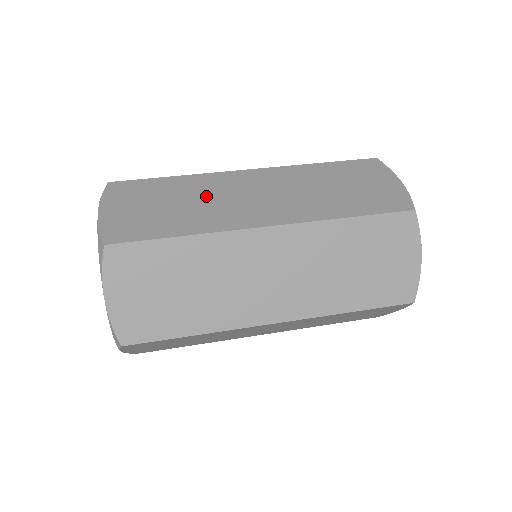
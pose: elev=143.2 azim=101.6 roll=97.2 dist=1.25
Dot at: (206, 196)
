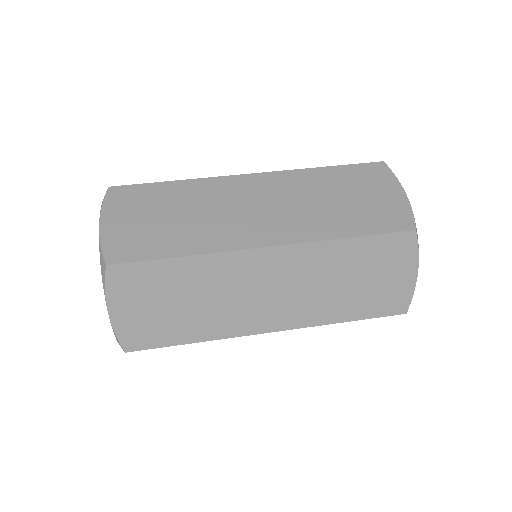
Dot at: (207, 207)
